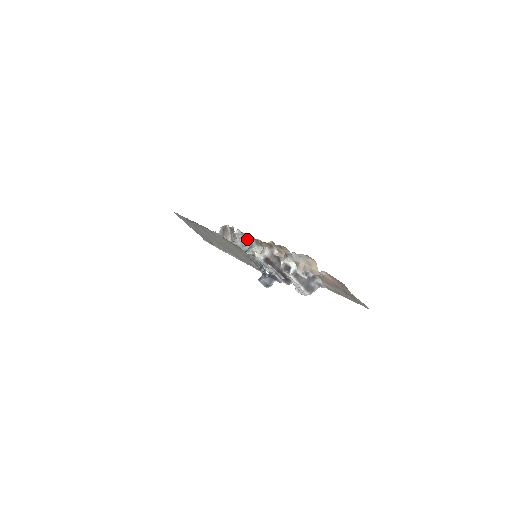
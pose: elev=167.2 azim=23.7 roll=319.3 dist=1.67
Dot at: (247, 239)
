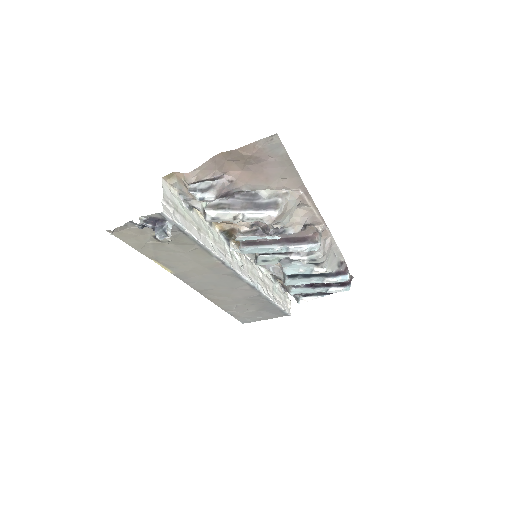
Dot at: (278, 265)
